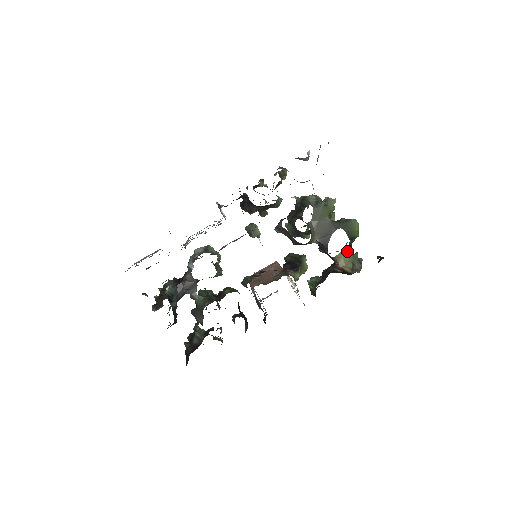
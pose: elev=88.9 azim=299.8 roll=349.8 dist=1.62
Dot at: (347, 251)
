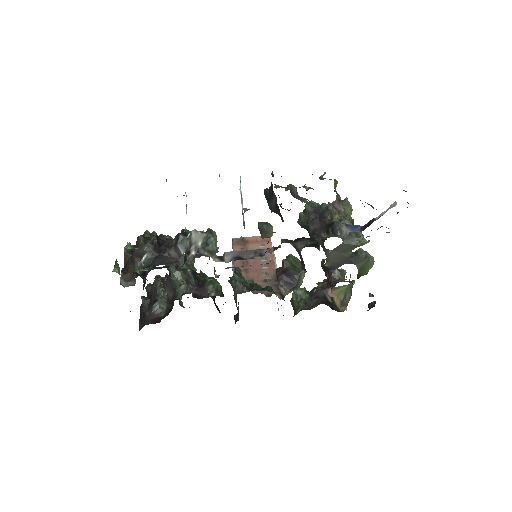
Dot at: (347, 285)
